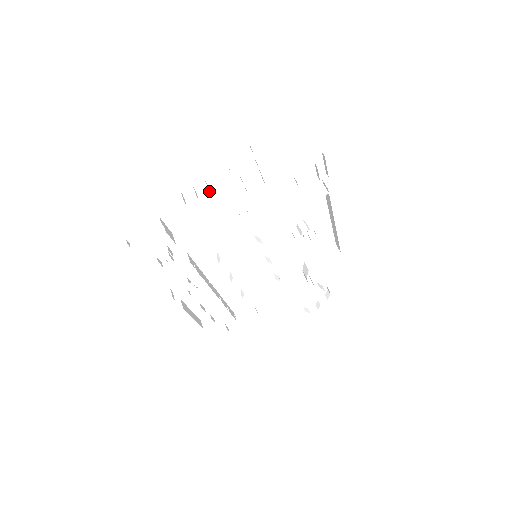
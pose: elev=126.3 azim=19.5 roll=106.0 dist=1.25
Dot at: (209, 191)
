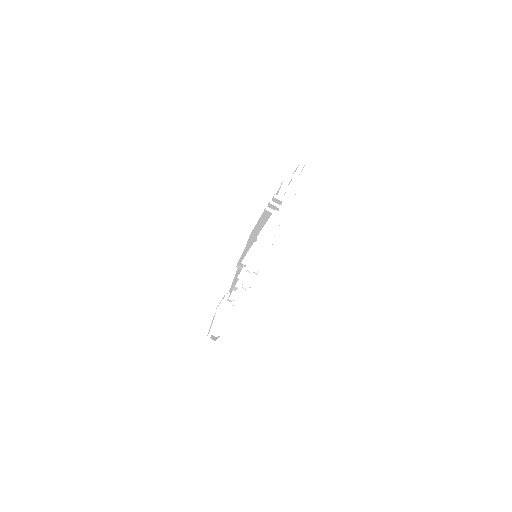
Dot at: (268, 206)
